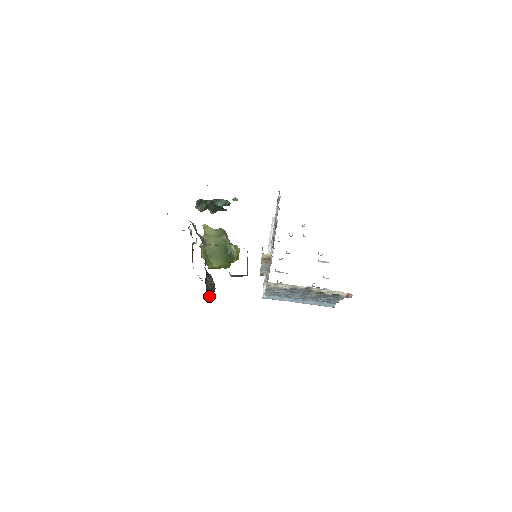
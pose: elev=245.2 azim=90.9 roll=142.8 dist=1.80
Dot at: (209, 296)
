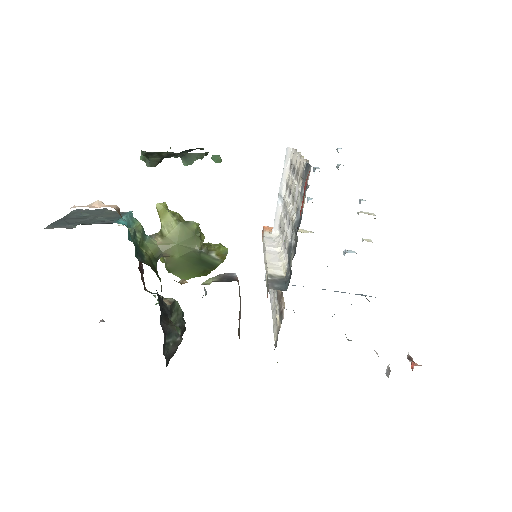
Dot at: occluded
